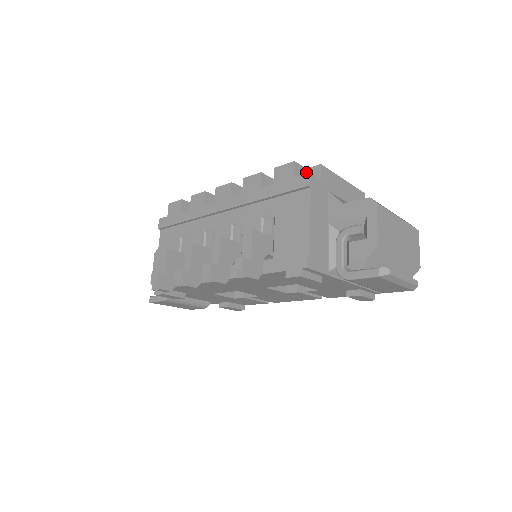
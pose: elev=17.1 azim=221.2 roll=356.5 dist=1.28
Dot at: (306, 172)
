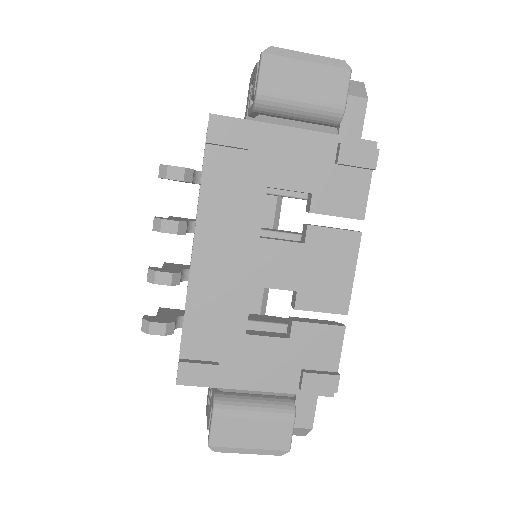
Dot at: occluded
